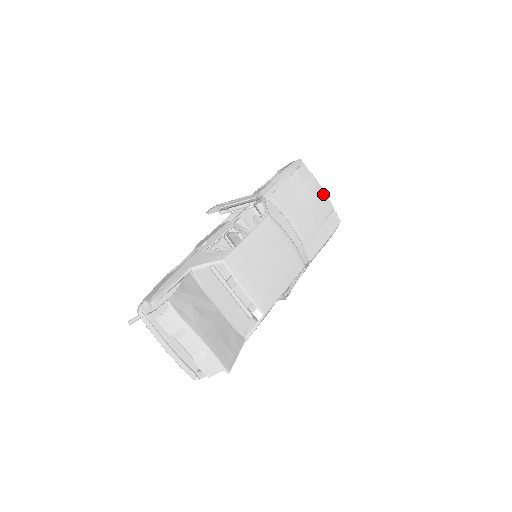
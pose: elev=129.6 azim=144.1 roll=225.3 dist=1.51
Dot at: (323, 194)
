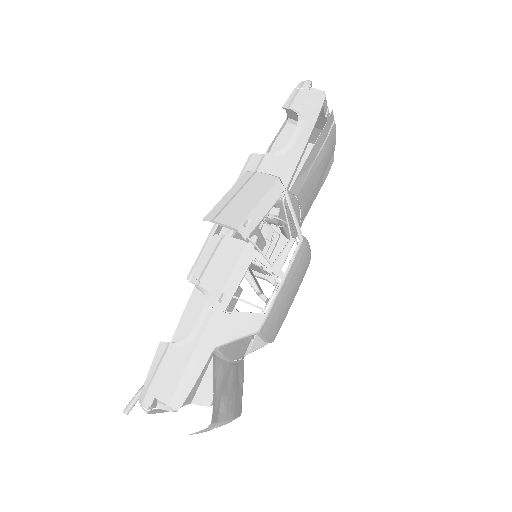
Dot at: (334, 140)
